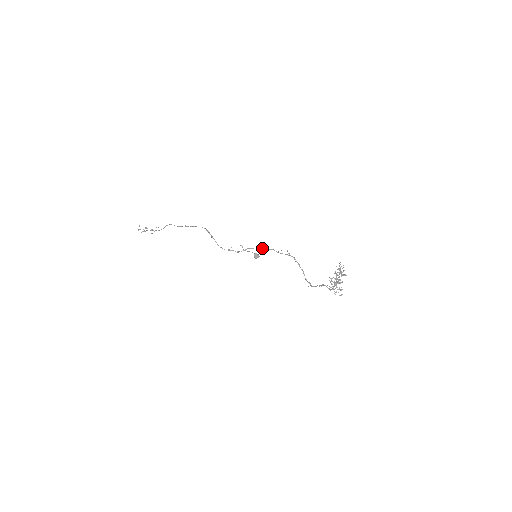
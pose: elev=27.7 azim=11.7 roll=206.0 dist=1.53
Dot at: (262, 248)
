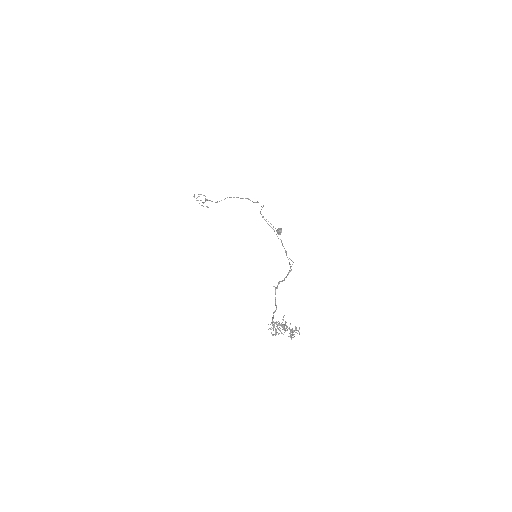
Dot at: (282, 243)
